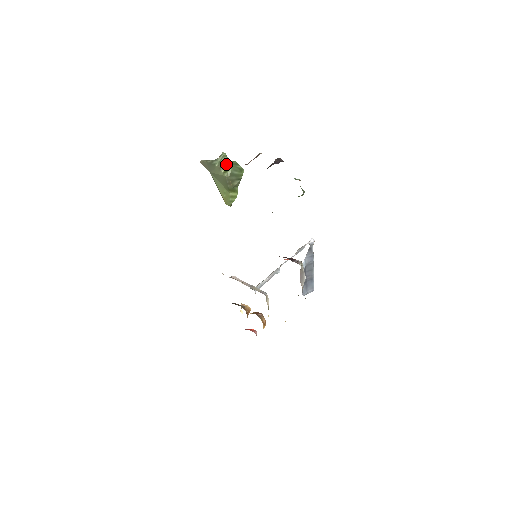
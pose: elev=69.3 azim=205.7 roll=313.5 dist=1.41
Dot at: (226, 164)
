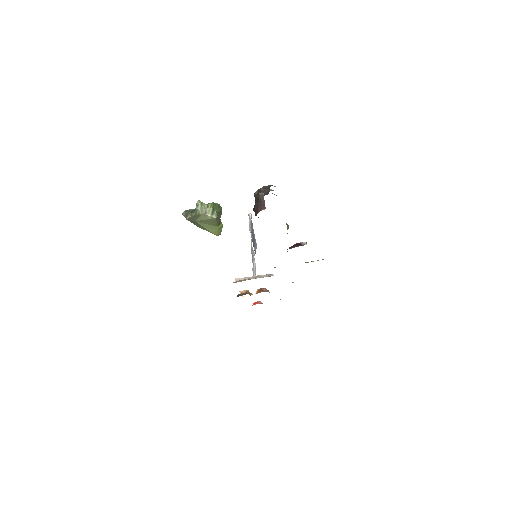
Dot at: (209, 209)
